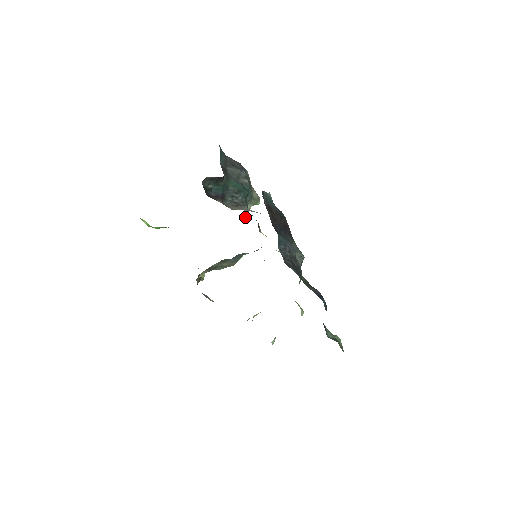
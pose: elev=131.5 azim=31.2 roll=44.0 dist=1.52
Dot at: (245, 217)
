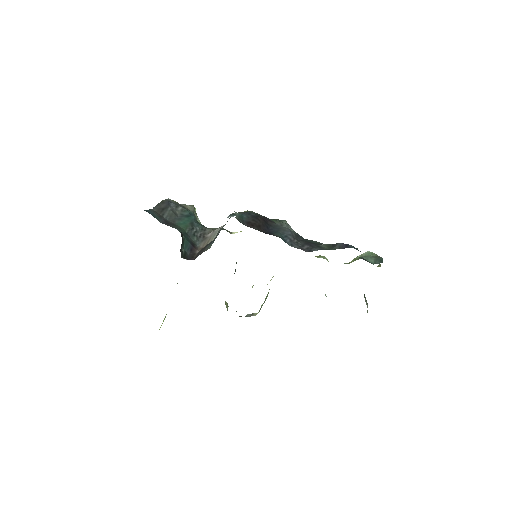
Dot at: occluded
